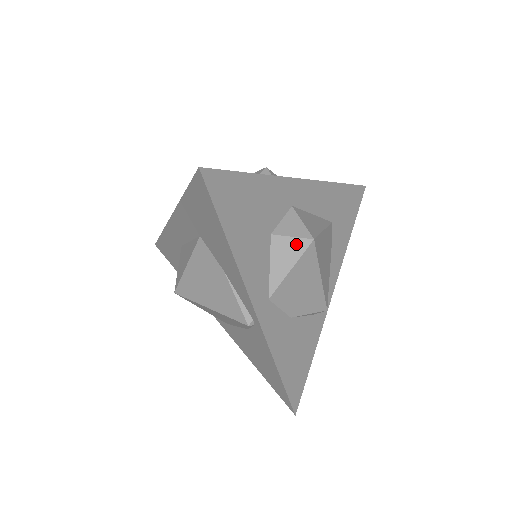
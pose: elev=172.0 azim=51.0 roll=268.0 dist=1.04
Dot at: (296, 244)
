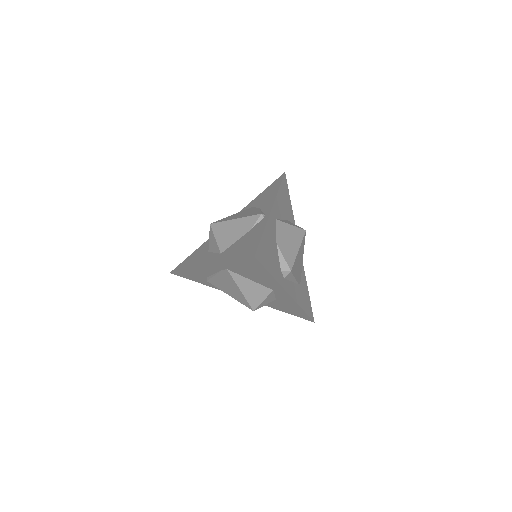
Dot at: (297, 226)
